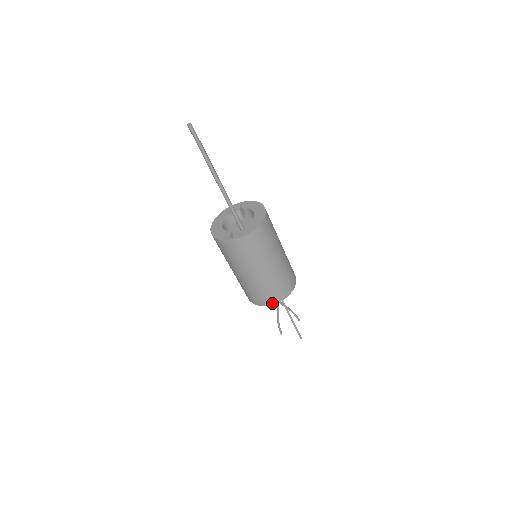
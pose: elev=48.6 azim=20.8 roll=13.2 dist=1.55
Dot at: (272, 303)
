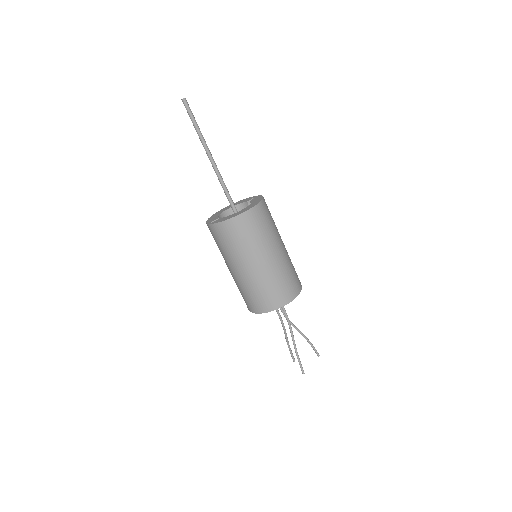
Dot at: (256, 311)
